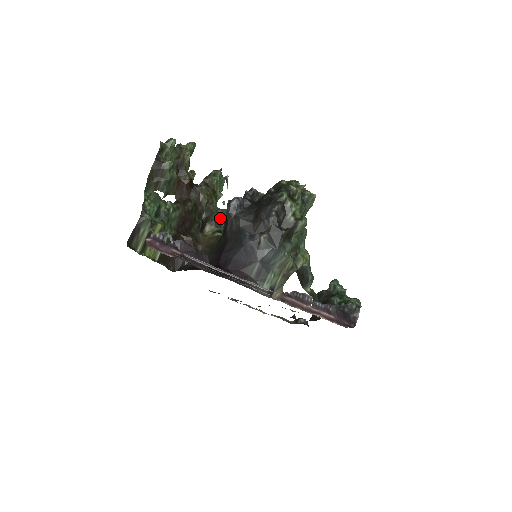
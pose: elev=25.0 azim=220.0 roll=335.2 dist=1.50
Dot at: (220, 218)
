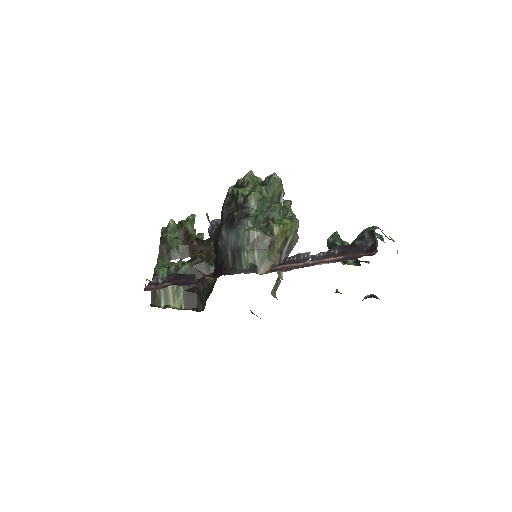
Dot at: occluded
